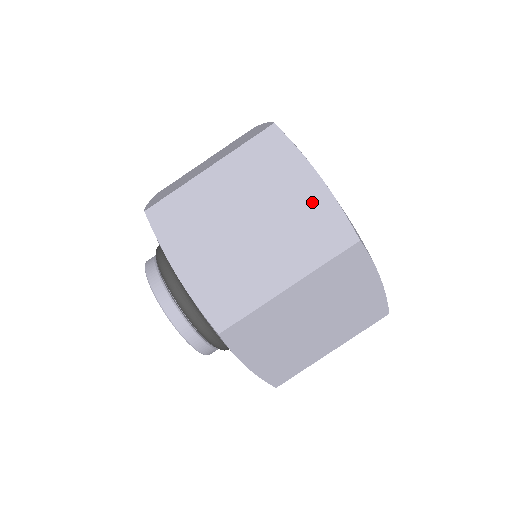
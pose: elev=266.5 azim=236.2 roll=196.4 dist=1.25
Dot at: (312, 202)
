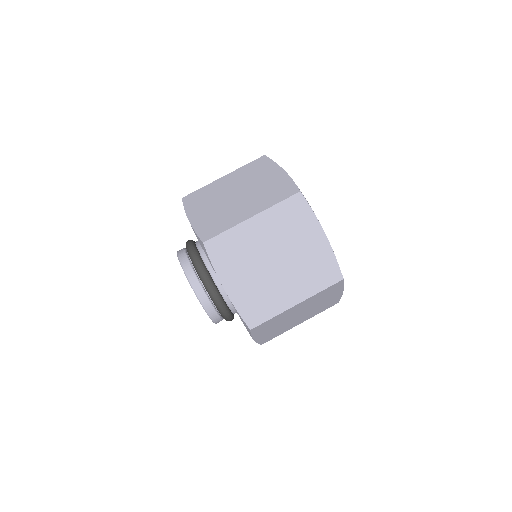
Dot at: (277, 180)
